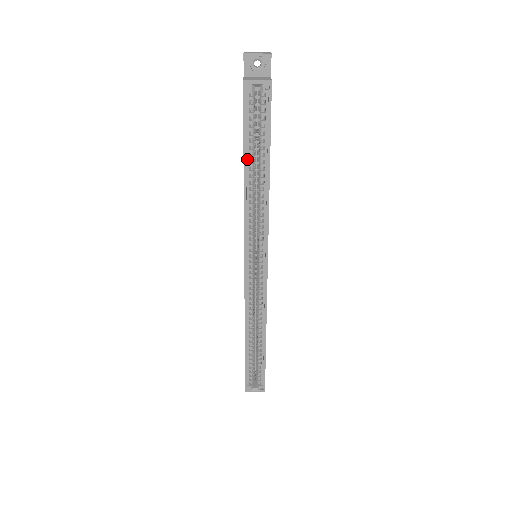
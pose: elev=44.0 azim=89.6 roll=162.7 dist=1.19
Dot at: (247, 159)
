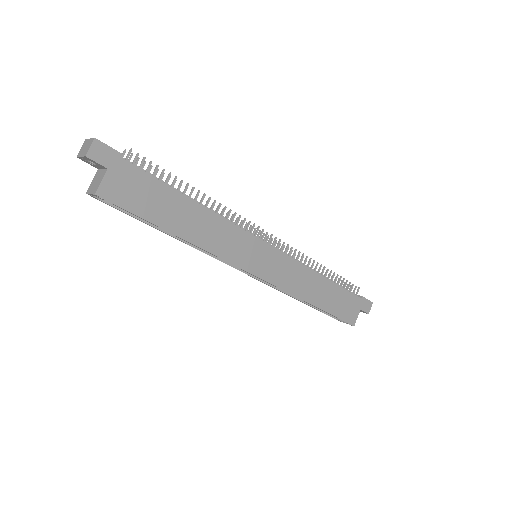
Dot at: occluded
